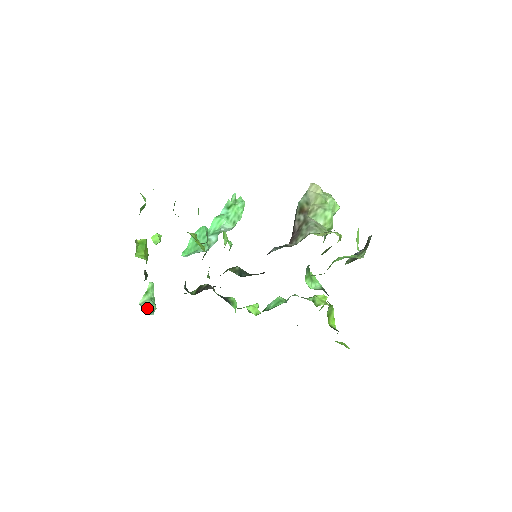
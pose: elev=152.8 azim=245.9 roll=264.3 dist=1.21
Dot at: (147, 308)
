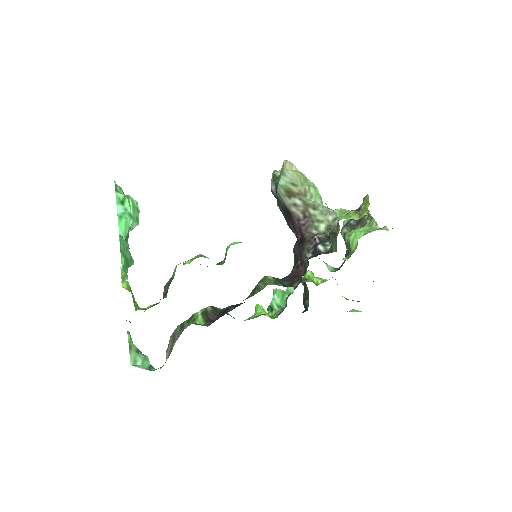
Dot at: (143, 365)
